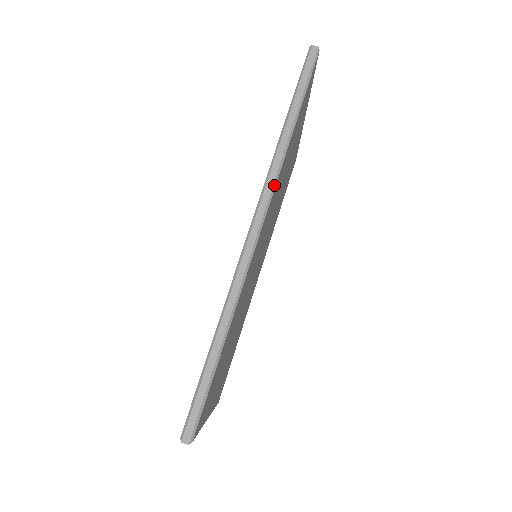
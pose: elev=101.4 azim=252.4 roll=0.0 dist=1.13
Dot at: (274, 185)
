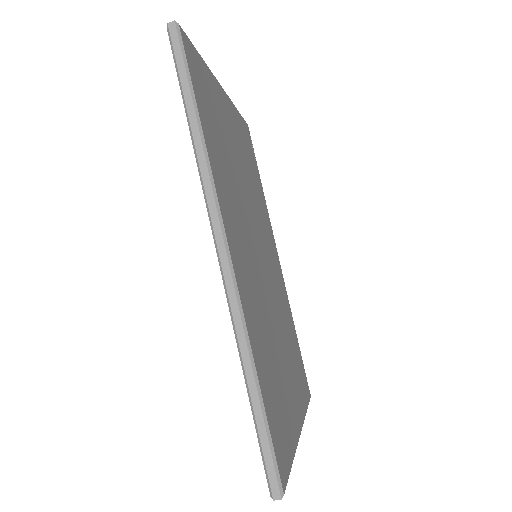
Dot at: (215, 198)
